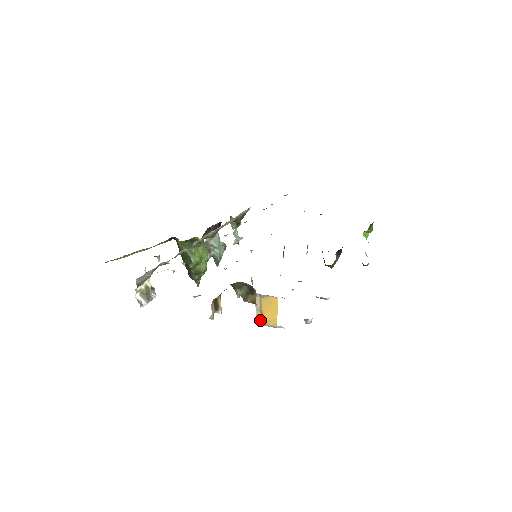
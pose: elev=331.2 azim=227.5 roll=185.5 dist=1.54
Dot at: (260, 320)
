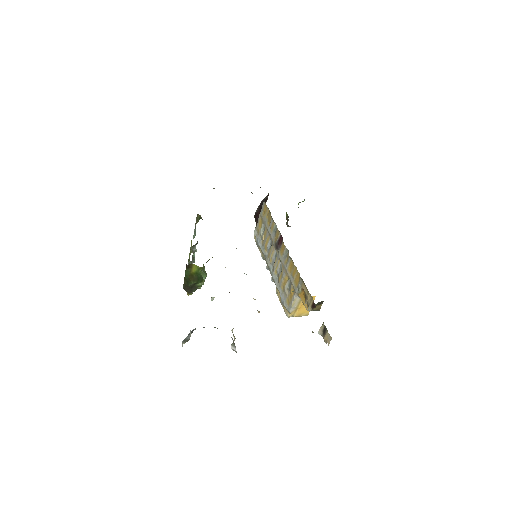
Dot at: (293, 314)
